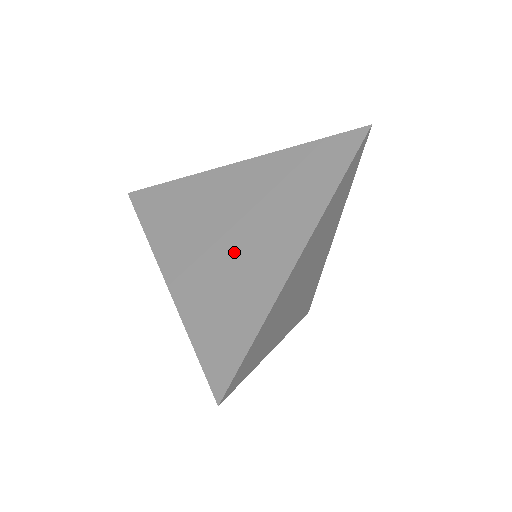
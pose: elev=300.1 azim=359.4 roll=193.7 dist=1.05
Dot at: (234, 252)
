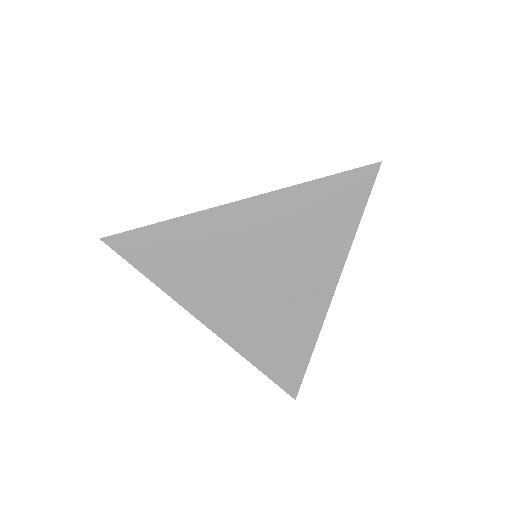
Dot at: occluded
